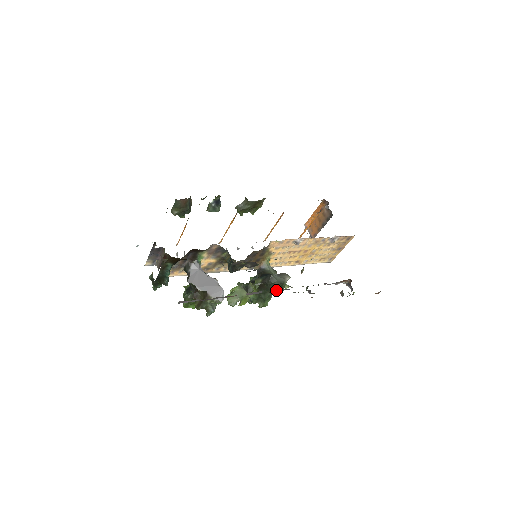
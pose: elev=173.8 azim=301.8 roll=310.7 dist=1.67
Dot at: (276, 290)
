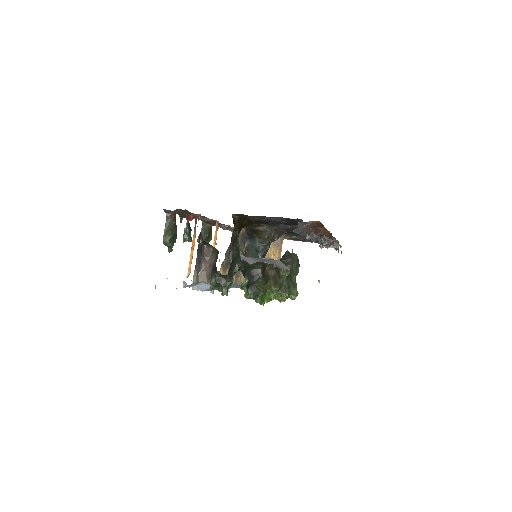
Dot at: (298, 266)
